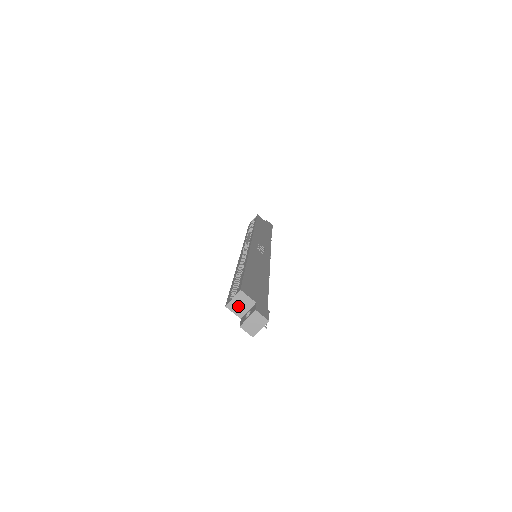
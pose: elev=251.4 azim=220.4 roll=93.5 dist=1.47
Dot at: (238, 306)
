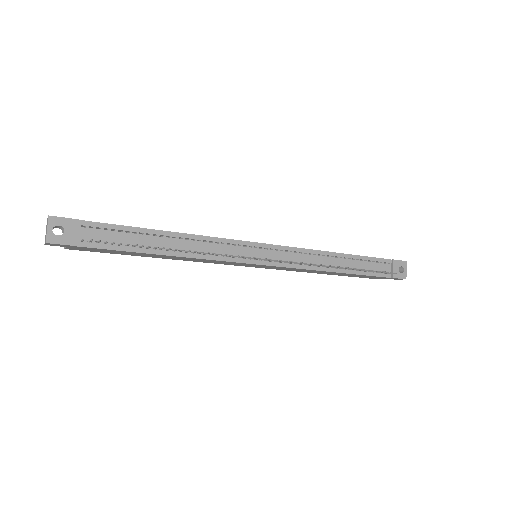
Dot at: occluded
